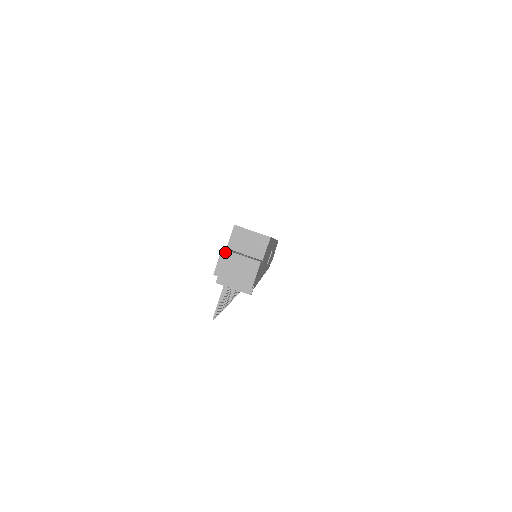
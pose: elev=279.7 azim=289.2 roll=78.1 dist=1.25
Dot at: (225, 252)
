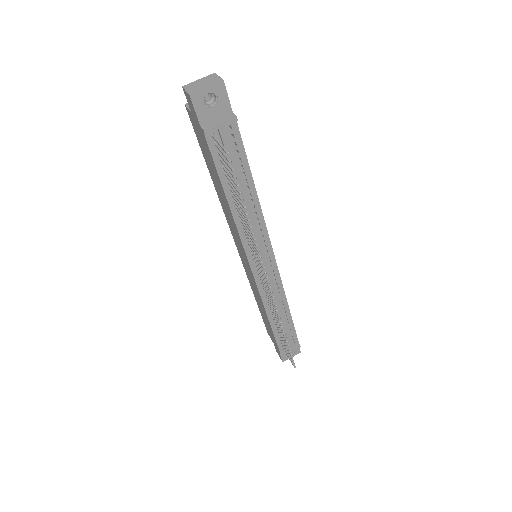
Dot at: (186, 86)
